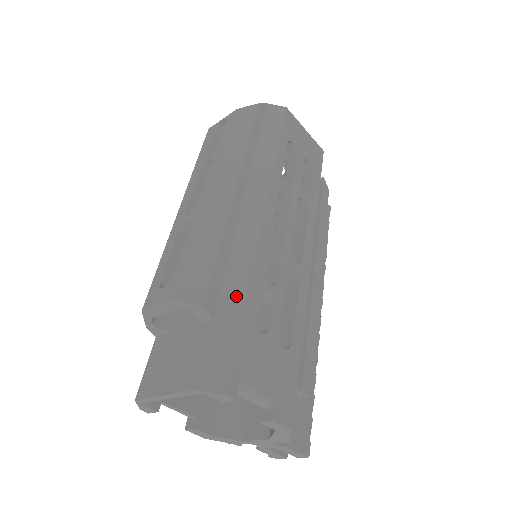
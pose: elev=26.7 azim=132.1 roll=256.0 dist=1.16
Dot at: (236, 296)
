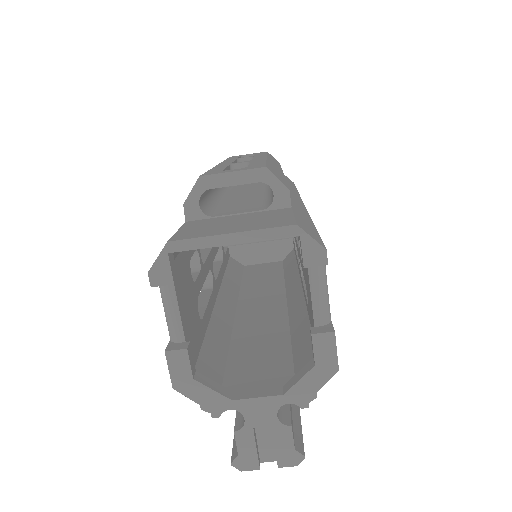
Dot at: (304, 214)
